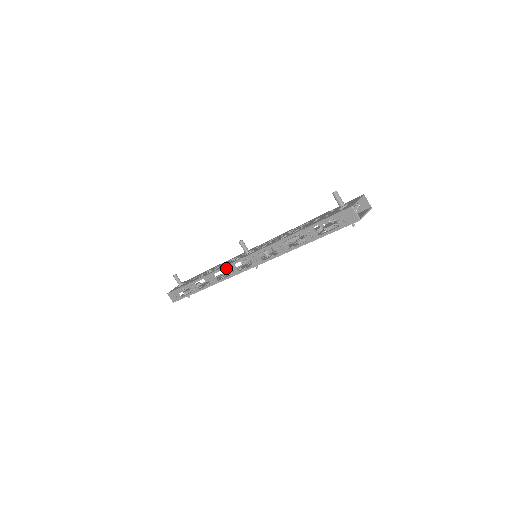
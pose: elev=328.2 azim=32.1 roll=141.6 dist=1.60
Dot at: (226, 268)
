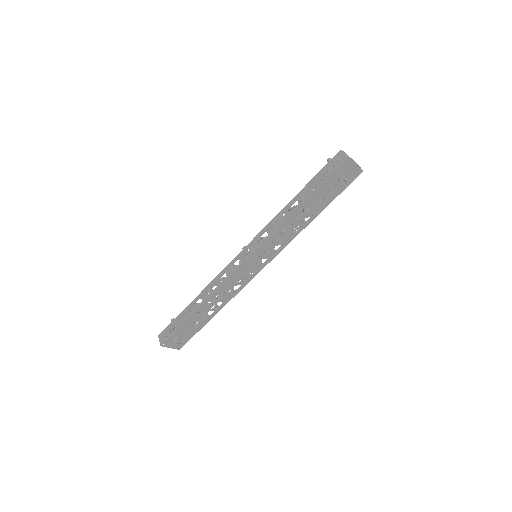
Dot at: (224, 270)
